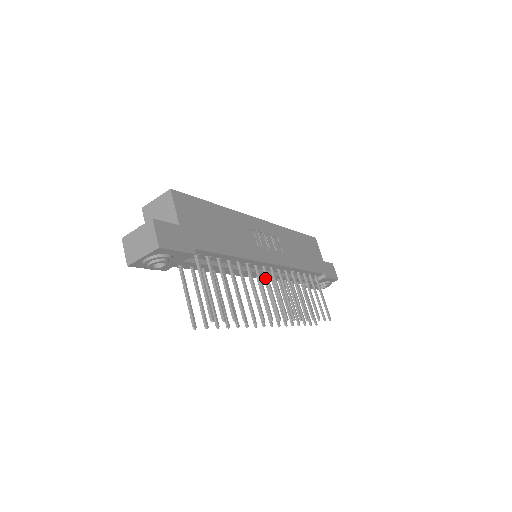
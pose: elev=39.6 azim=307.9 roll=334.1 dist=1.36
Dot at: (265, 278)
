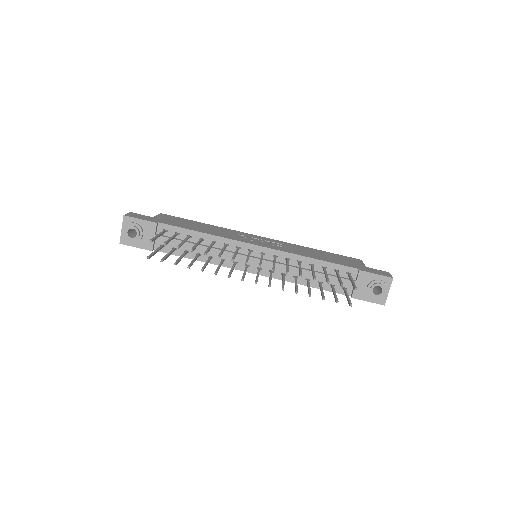
Dot at: (270, 271)
